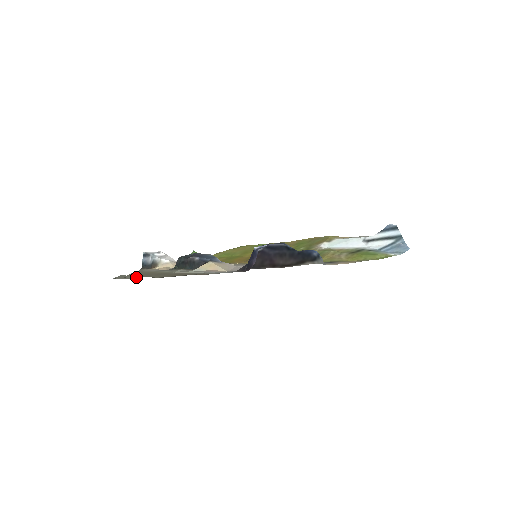
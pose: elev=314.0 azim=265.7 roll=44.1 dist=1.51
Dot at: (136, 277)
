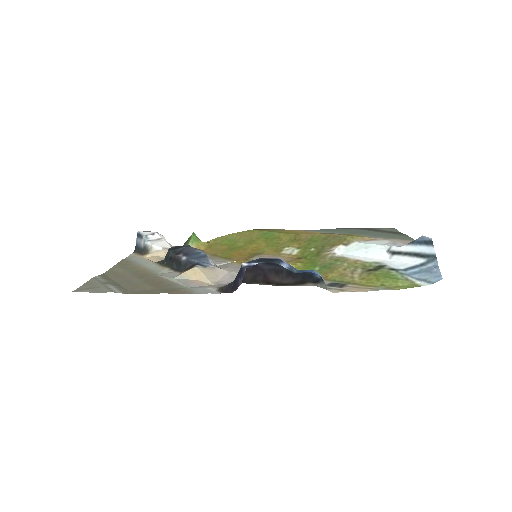
Dot at: (102, 290)
